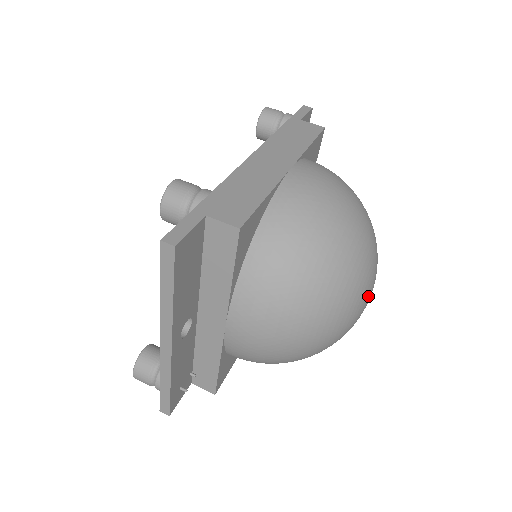
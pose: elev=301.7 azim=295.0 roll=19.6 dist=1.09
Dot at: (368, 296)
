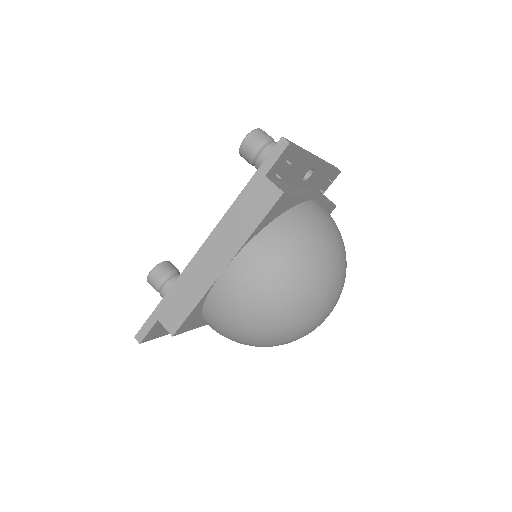
Dot at: (308, 332)
